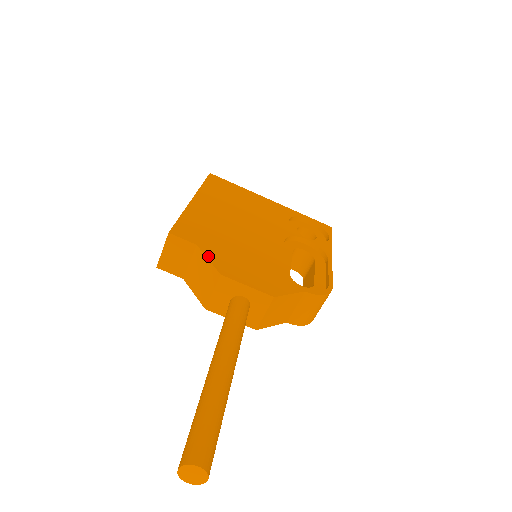
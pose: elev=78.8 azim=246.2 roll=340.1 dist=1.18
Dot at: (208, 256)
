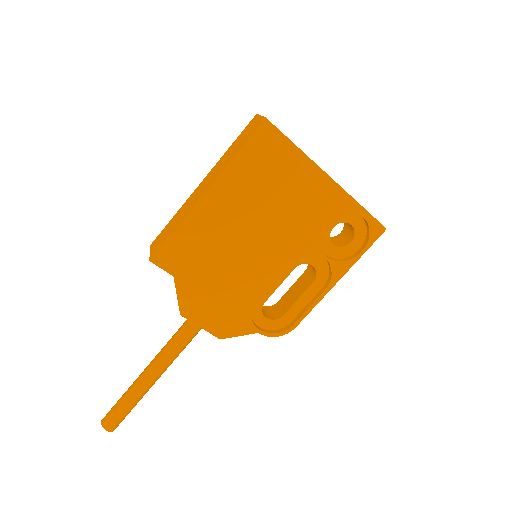
Dot at: (178, 292)
